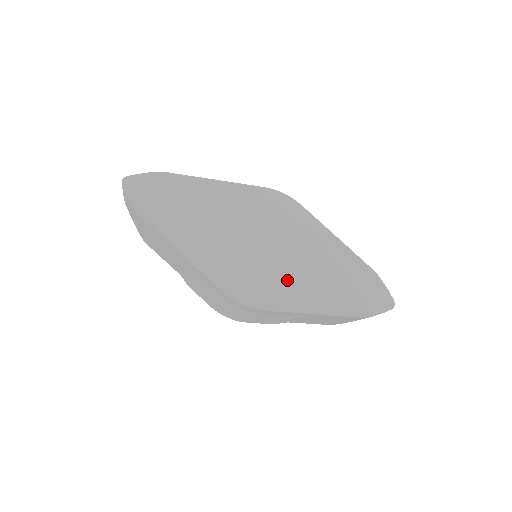
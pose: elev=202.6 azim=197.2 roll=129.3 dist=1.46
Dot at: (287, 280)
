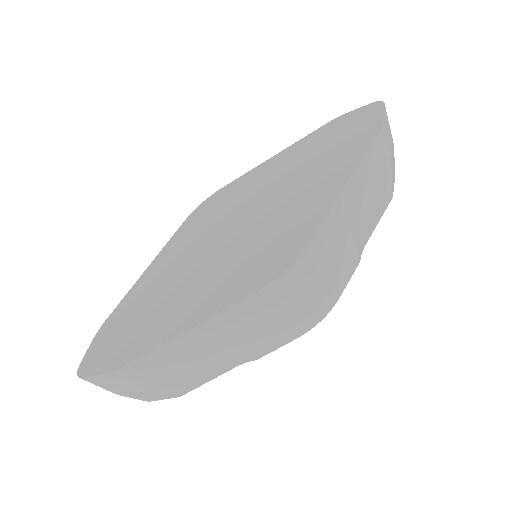
Dot at: (288, 213)
